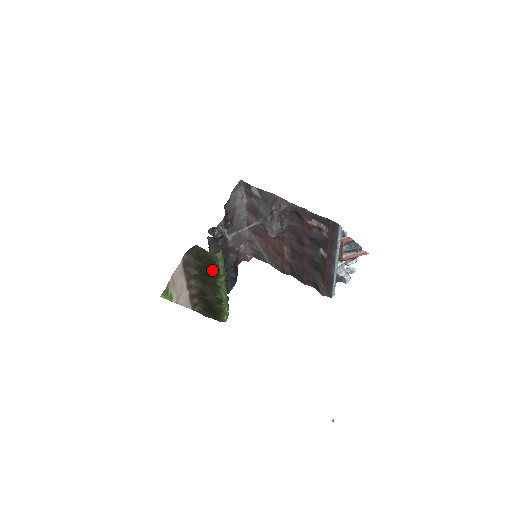
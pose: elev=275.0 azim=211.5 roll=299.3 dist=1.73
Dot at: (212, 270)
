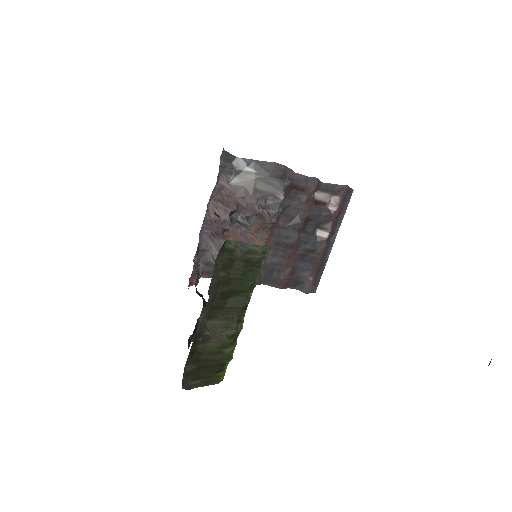
Dot at: (245, 280)
